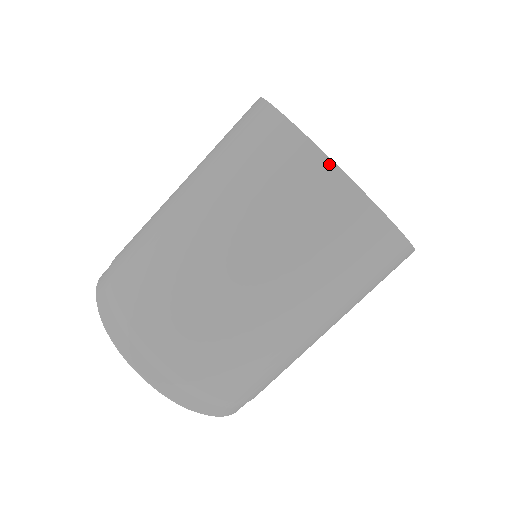
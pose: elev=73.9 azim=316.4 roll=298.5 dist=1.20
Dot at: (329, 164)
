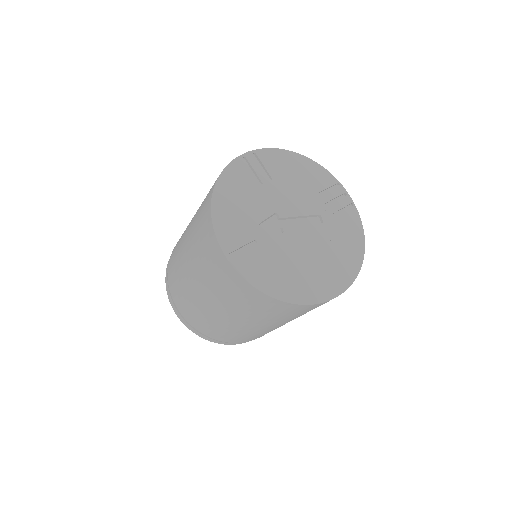
Dot at: (237, 274)
